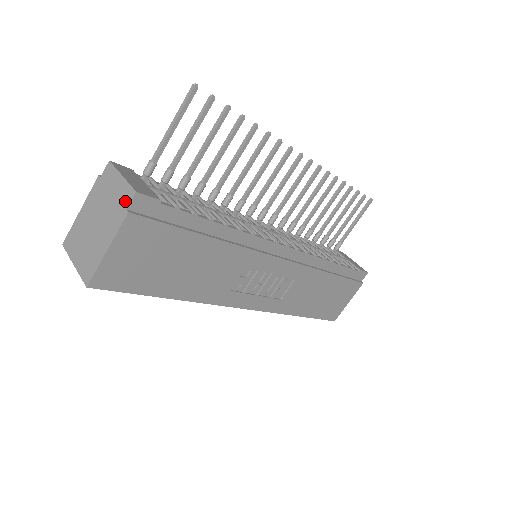
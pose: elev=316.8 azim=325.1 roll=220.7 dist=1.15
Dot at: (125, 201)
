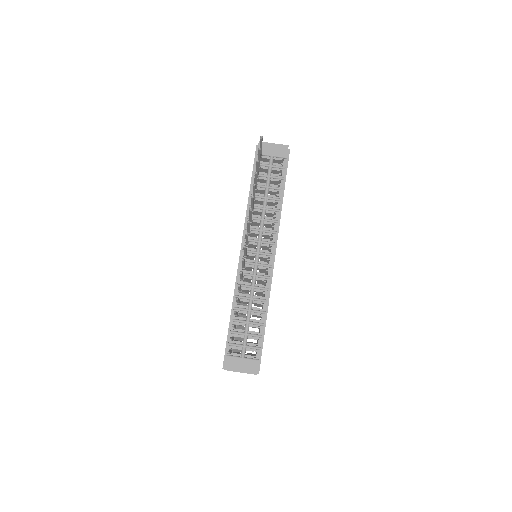
Dot at: occluded
